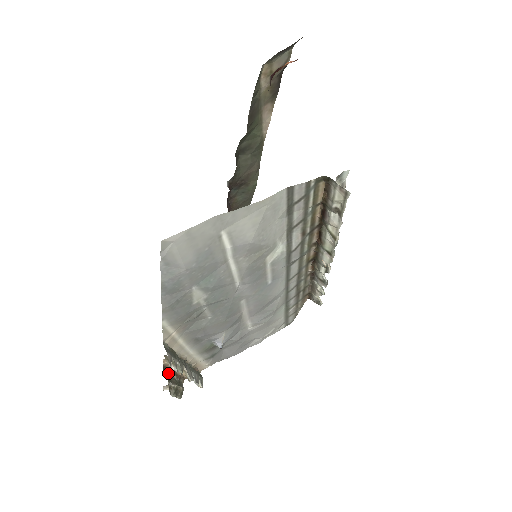
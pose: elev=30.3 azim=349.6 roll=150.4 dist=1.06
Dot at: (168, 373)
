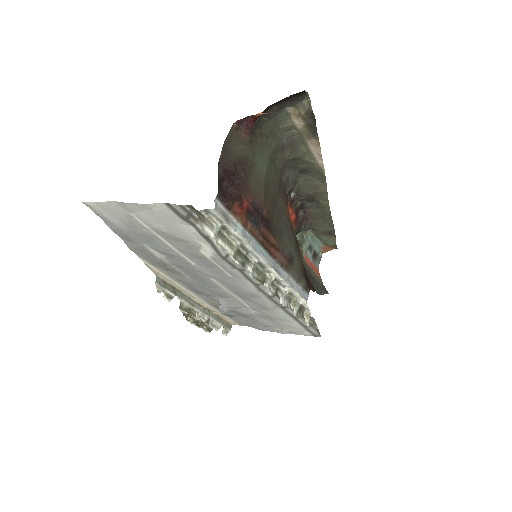
Dot at: occluded
